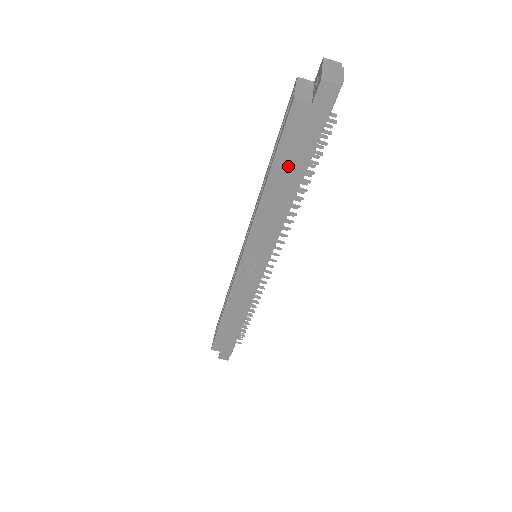
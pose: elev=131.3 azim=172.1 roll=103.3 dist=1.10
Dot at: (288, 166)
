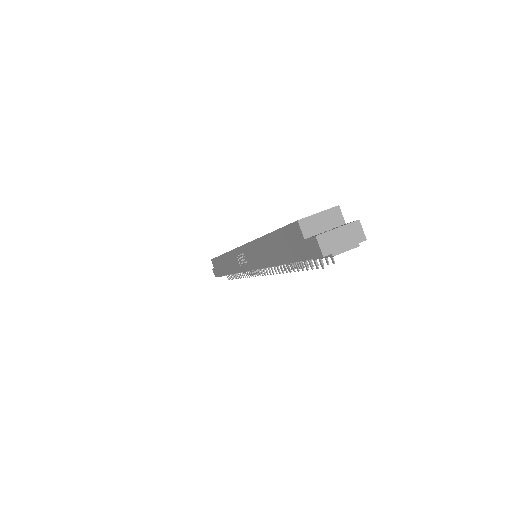
Dot at: (279, 246)
